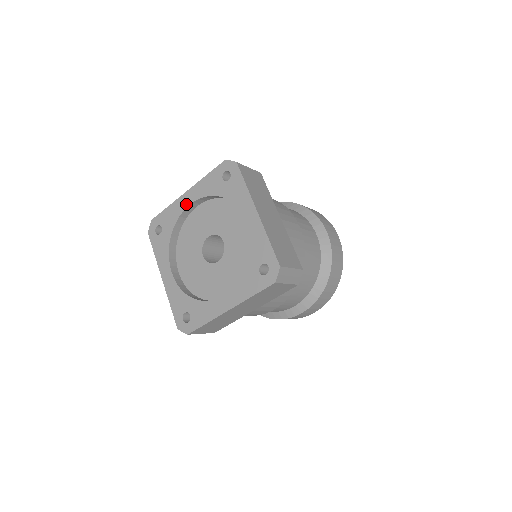
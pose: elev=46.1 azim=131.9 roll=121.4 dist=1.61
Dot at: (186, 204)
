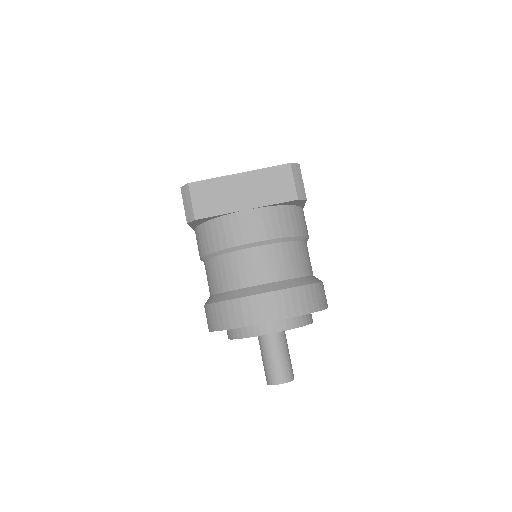
Dot at: occluded
